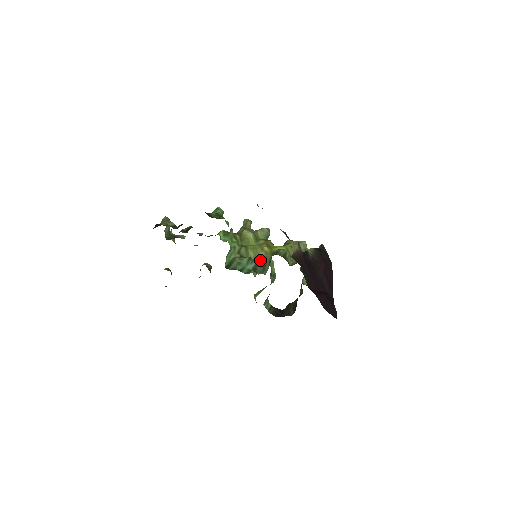
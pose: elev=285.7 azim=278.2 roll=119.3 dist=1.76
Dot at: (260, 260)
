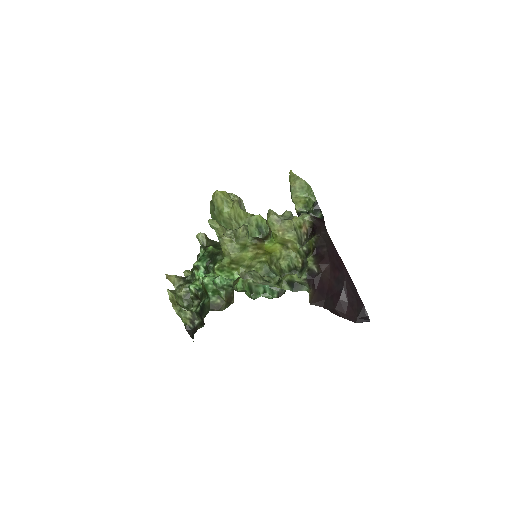
Dot at: (264, 261)
